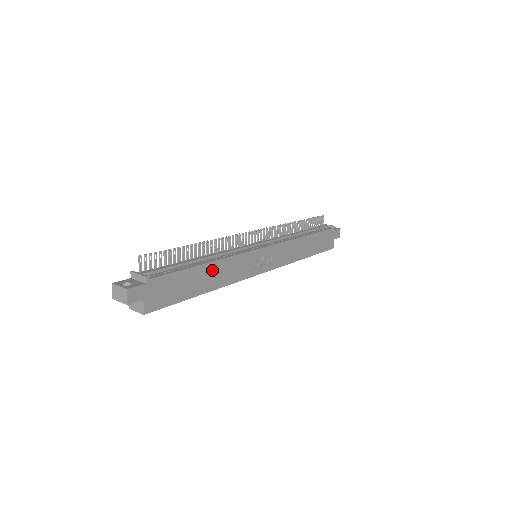
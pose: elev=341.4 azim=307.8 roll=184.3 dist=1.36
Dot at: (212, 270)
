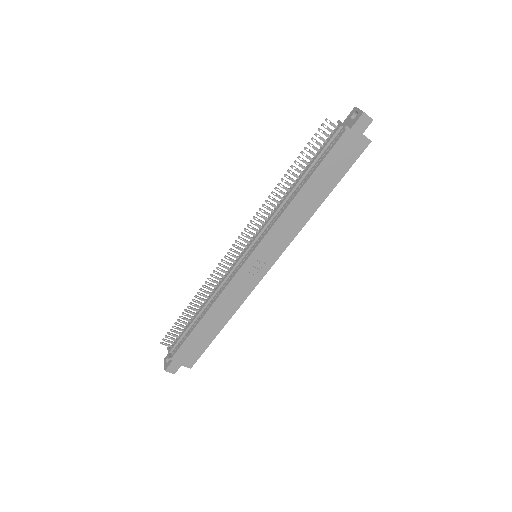
Dot at: (213, 315)
